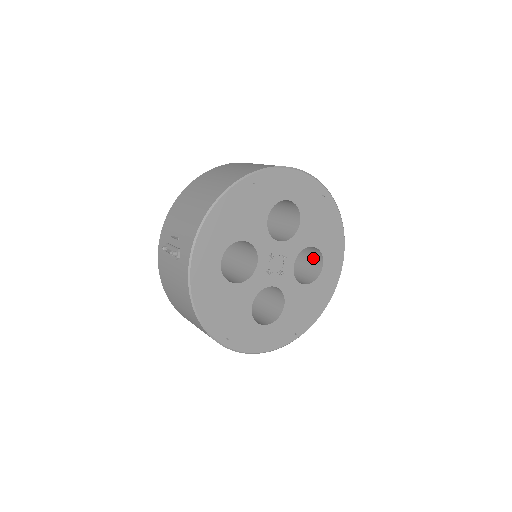
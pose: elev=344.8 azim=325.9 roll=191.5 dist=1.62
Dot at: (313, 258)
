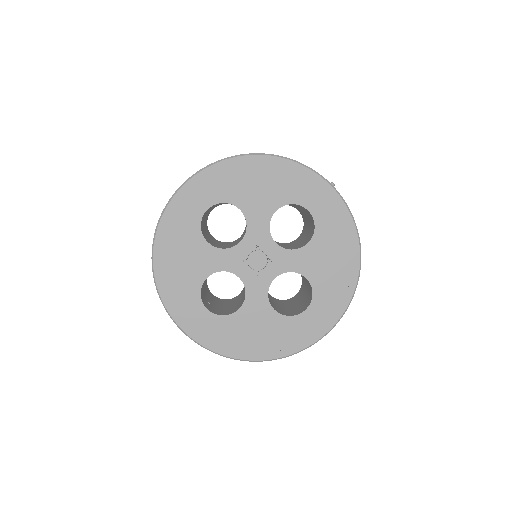
Dot at: occluded
